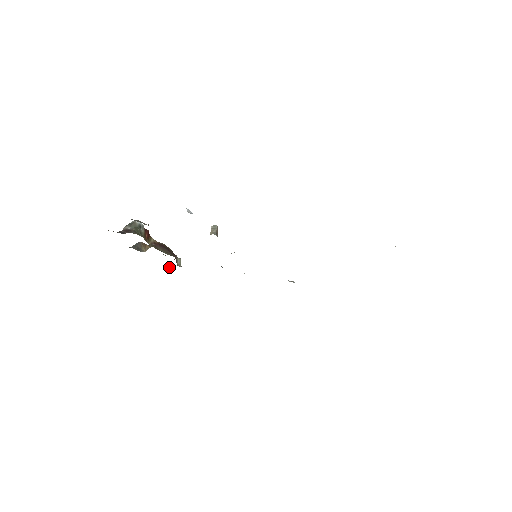
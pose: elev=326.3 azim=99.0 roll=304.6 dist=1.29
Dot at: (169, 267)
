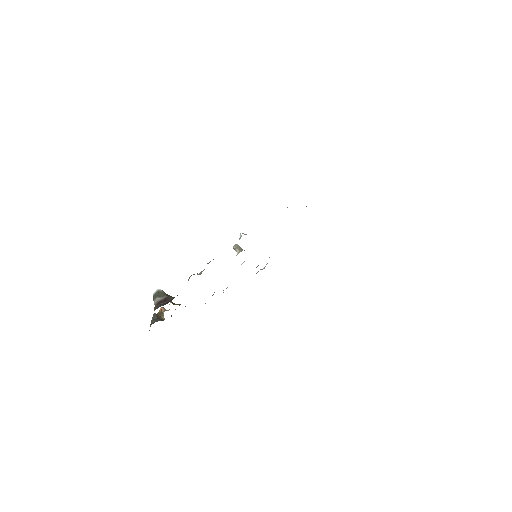
Dot at: occluded
